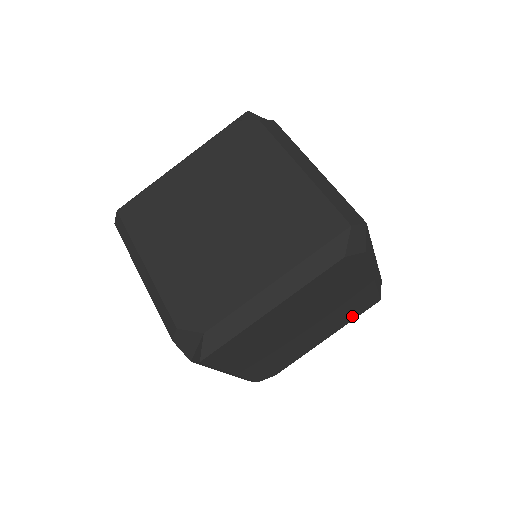
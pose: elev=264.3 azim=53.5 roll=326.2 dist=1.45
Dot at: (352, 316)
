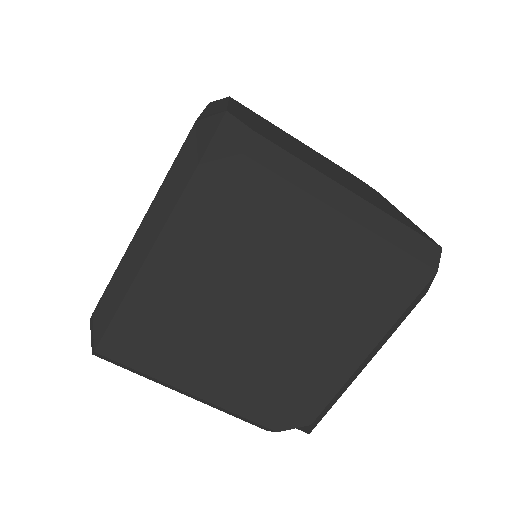
Dot at: occluded
